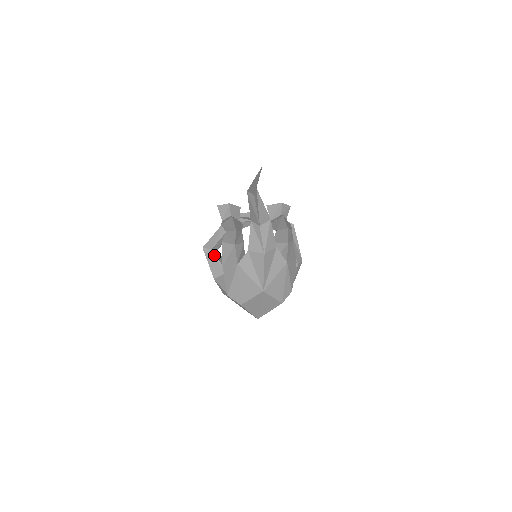
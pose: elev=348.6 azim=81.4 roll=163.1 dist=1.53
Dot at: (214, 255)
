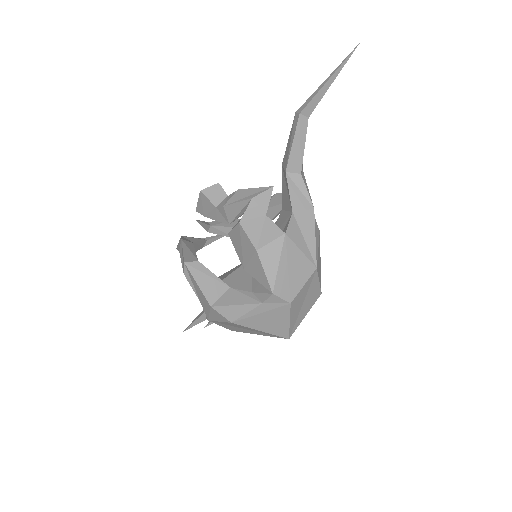
Dot at: (204, 268)
